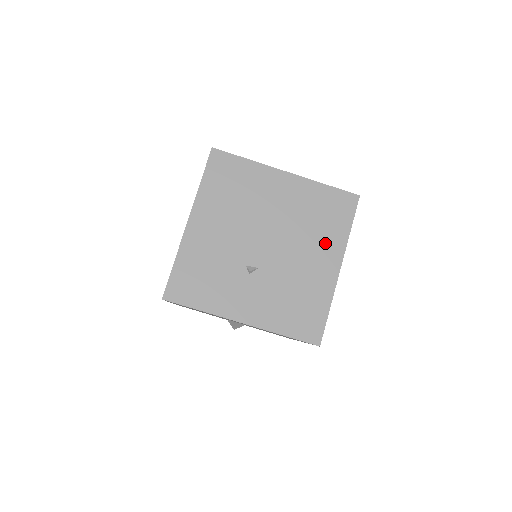
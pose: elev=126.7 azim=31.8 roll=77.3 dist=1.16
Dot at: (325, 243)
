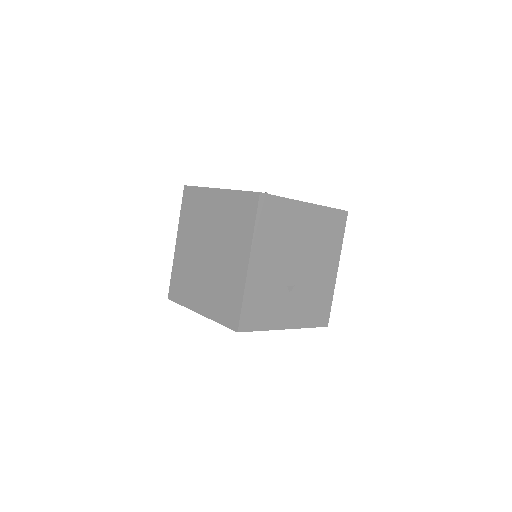
Dot at: (330, 254)
